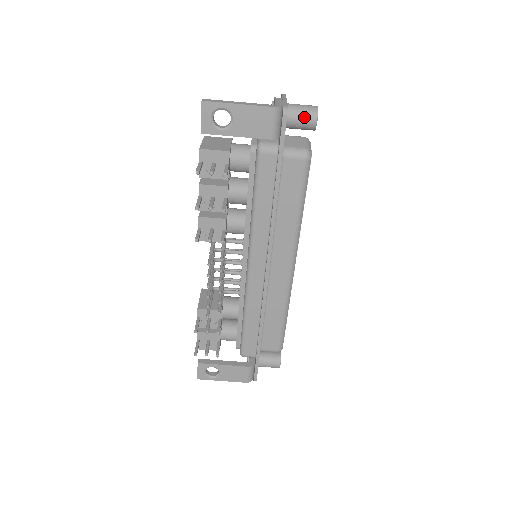
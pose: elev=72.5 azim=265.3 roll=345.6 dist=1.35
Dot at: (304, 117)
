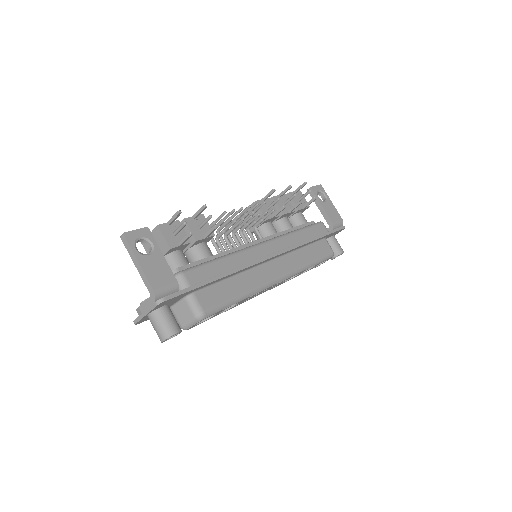
Dot at: (339, 245)
